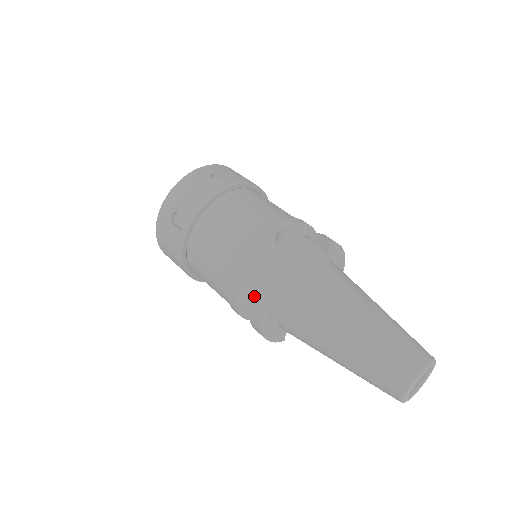
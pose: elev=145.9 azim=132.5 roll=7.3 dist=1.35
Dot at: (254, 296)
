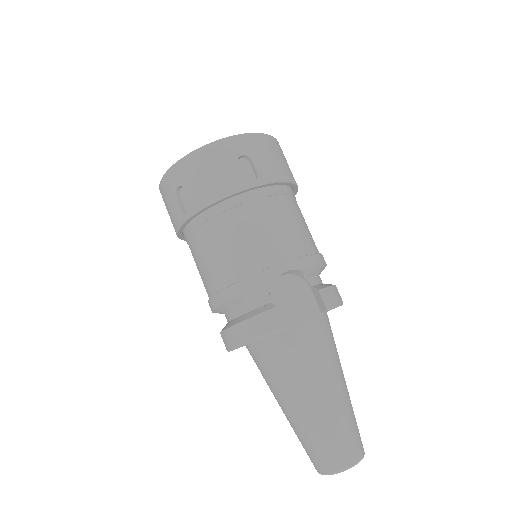
Dot at: (229, 329)
